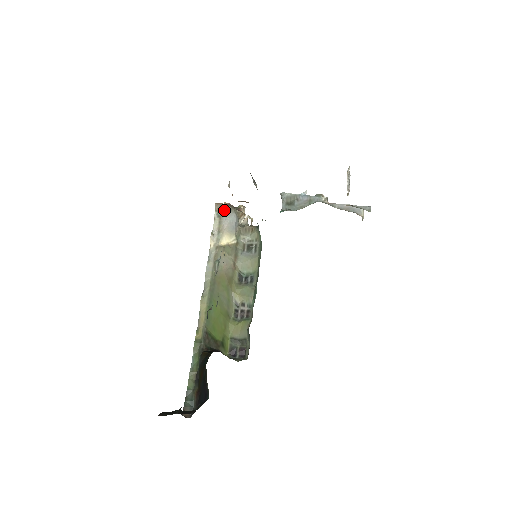
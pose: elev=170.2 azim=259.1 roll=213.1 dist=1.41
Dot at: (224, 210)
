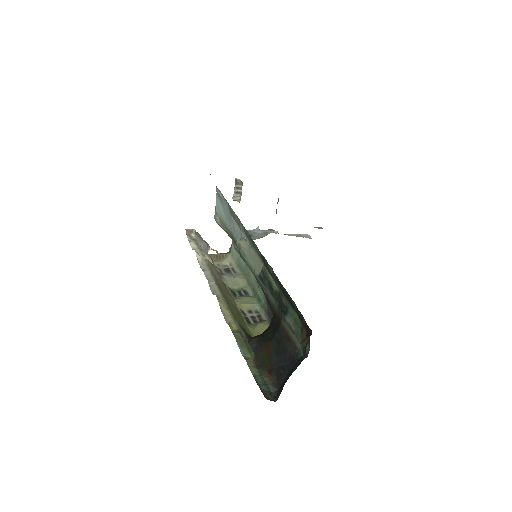
Dot at: (195, 235)
